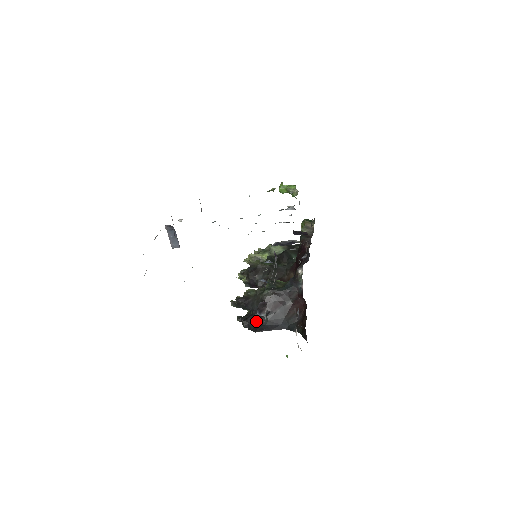
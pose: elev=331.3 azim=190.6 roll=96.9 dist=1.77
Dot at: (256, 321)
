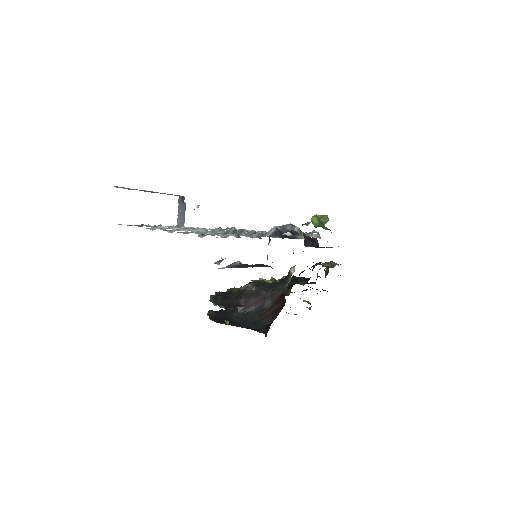
Dot at: (225, 315)
